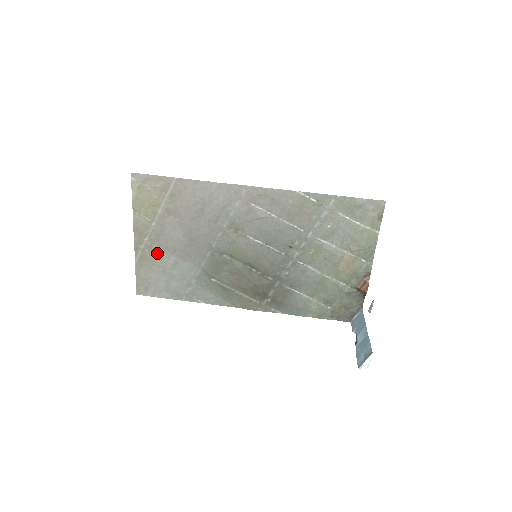
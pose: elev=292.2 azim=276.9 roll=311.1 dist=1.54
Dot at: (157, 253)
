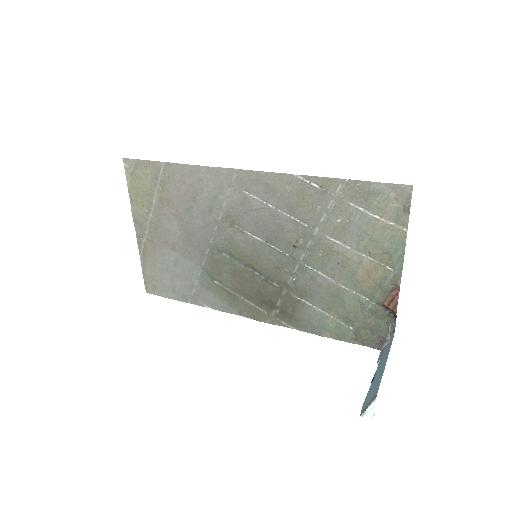
Dot at: (158, 248)
